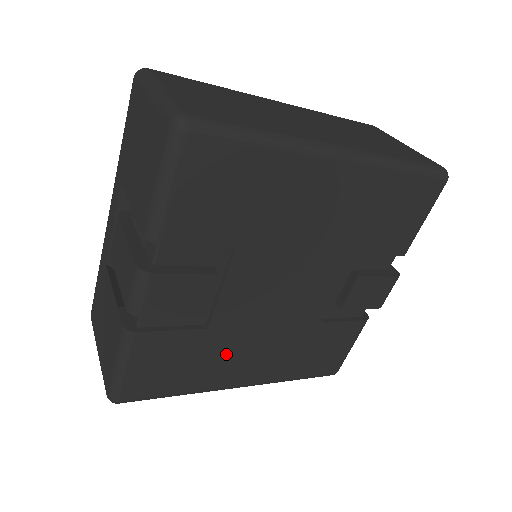
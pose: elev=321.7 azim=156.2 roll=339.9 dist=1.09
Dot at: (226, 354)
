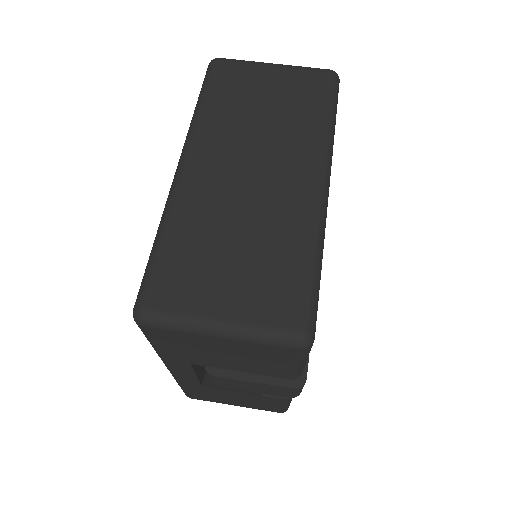
Dot at: occluded
